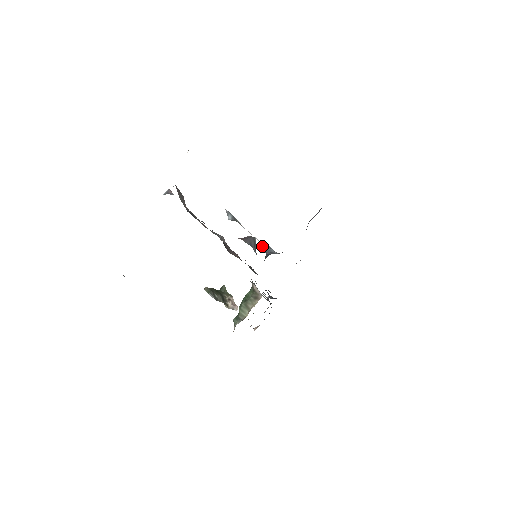
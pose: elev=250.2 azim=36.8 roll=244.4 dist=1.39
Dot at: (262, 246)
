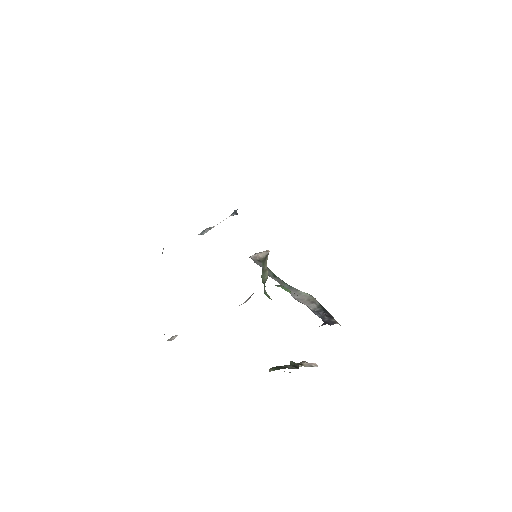
Dot at: occluded
